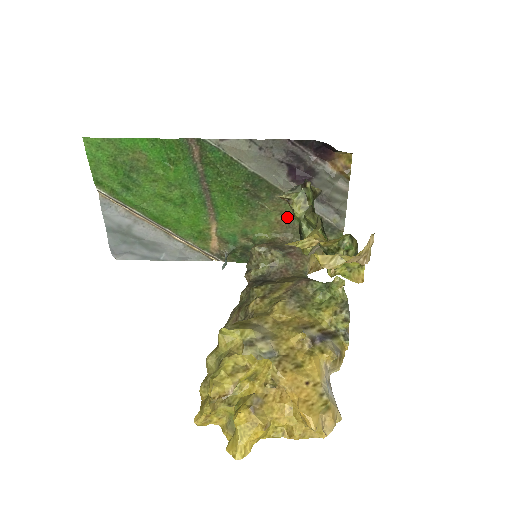
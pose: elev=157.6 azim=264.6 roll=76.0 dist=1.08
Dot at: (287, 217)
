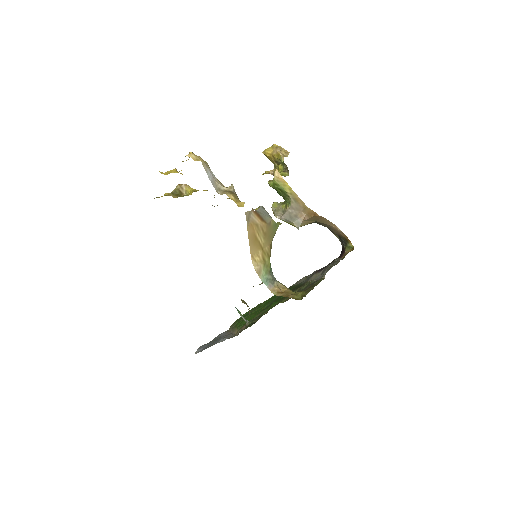
Dot at: occluded
